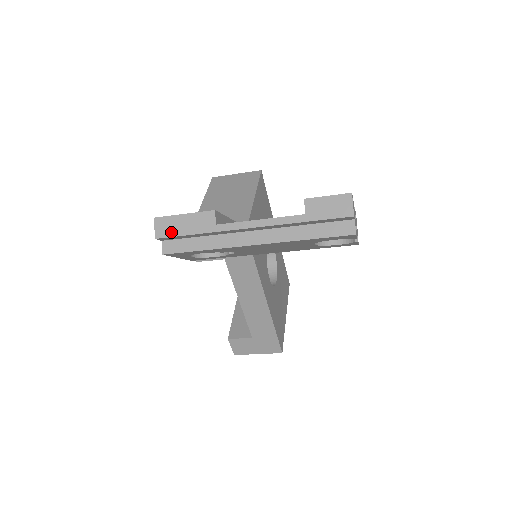
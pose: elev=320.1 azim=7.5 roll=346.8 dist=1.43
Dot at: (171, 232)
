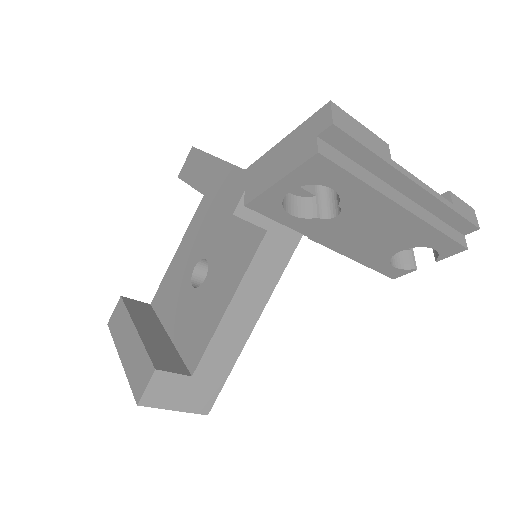
Dot at: (350, 131)
